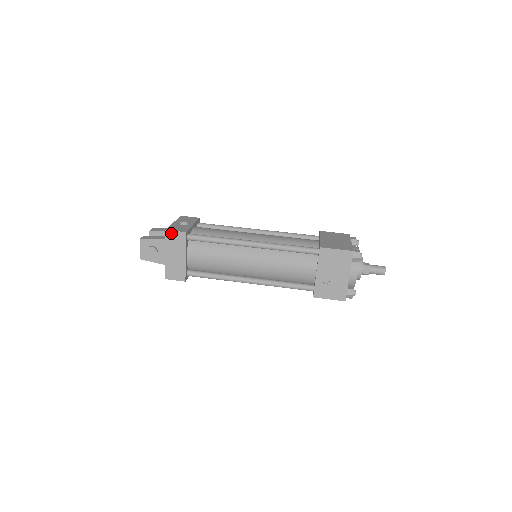
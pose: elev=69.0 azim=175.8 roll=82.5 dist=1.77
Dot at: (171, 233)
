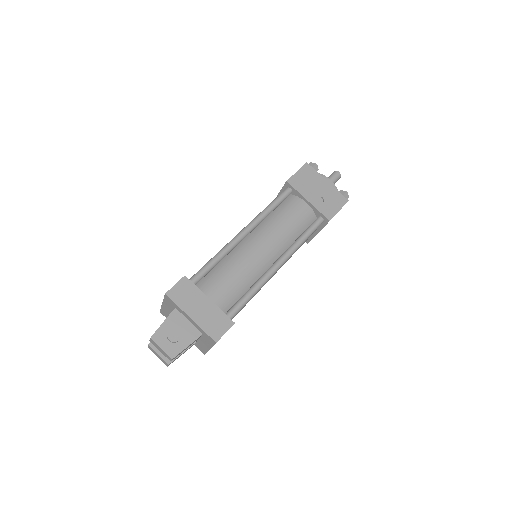
Dot at: (173, 291)
